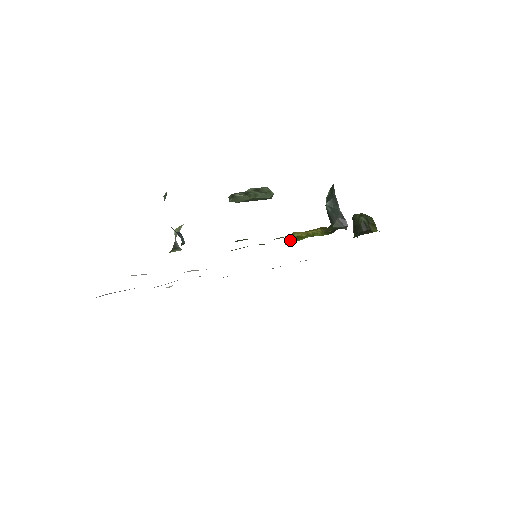
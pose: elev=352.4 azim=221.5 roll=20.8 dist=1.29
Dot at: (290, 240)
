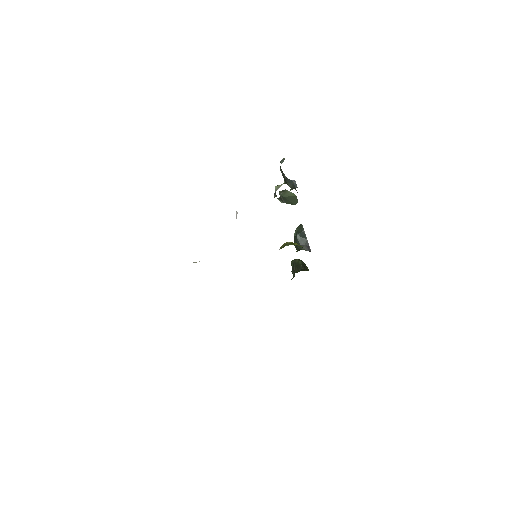
Dot at: (288, 244)
